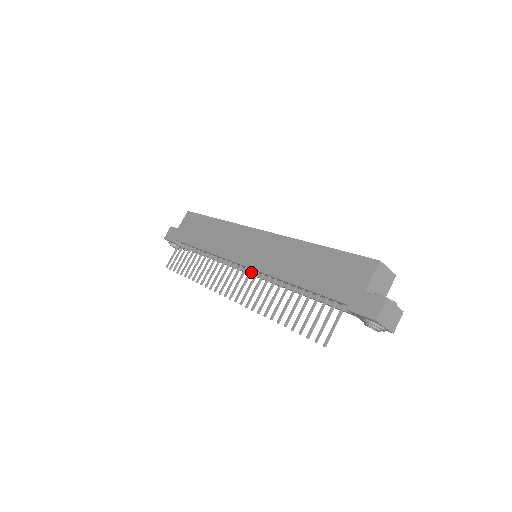
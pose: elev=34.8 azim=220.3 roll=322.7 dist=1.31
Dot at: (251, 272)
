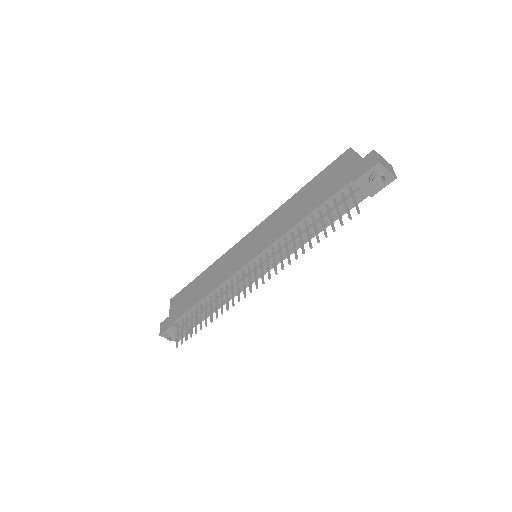
Dot at: (261, 259)
